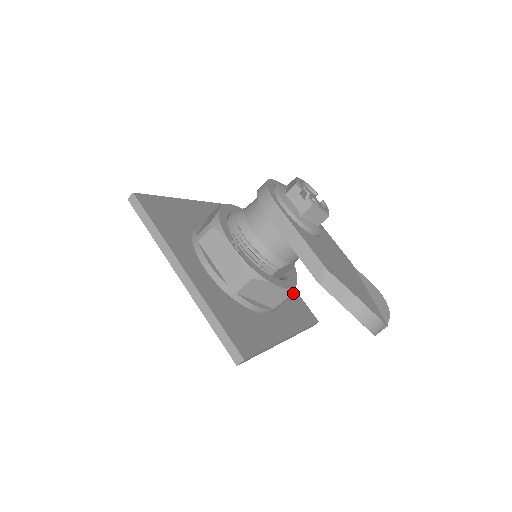
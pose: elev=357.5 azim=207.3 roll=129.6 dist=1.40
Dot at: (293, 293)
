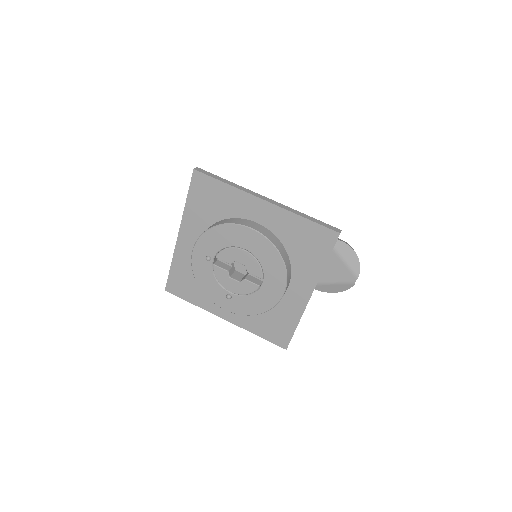
Dot at: occluded
